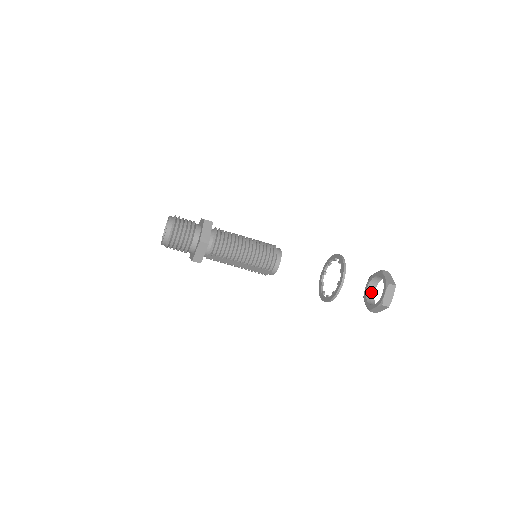
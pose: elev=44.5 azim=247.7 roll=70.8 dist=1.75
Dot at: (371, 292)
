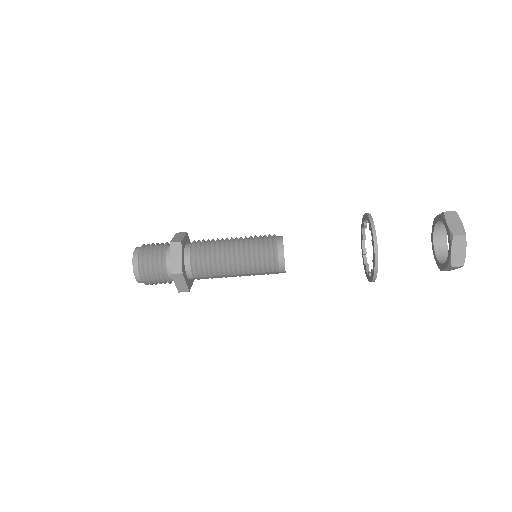
Dot at: (441, 240)
